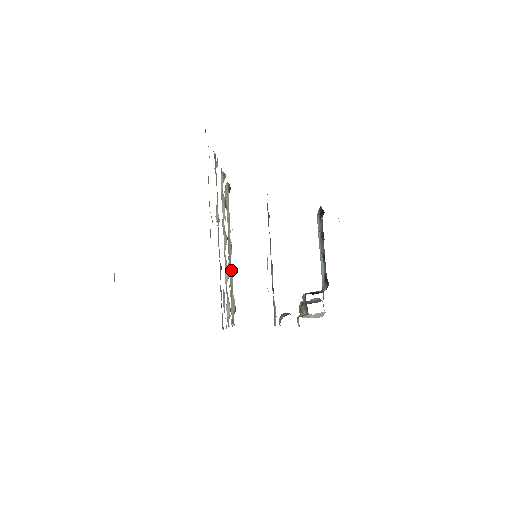
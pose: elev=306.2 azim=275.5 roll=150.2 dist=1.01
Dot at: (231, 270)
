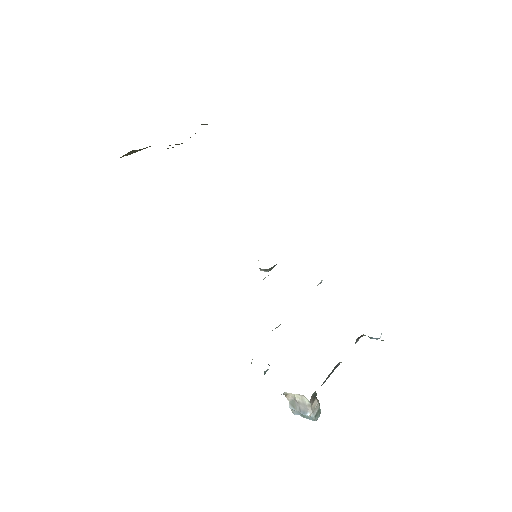
Dot at: occluded
